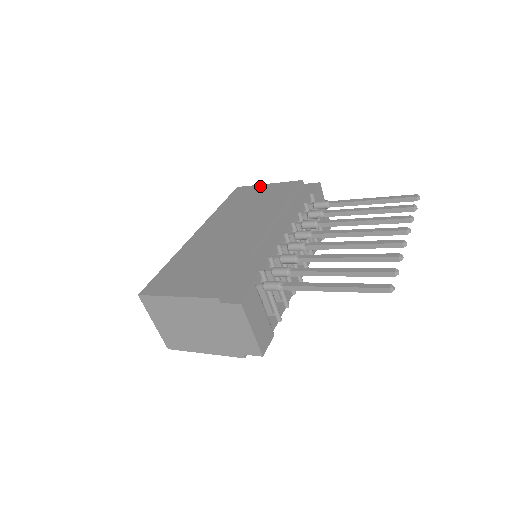
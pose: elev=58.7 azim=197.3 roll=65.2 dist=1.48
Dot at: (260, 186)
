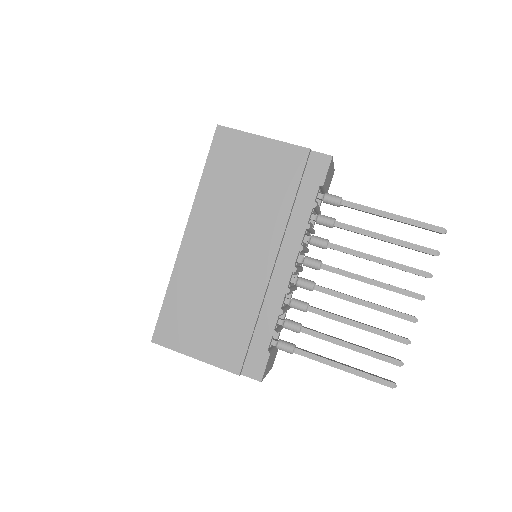
Dot at: (251, 139)
